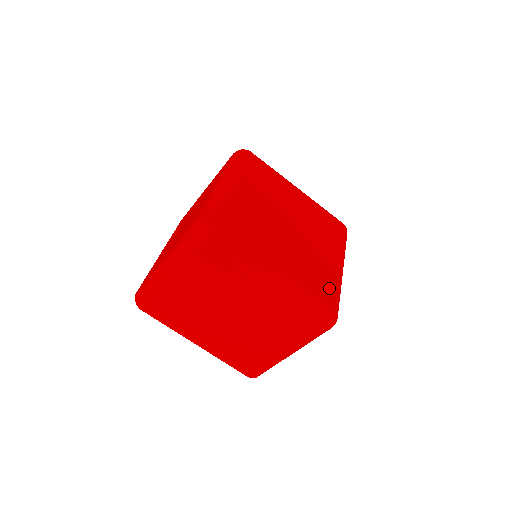
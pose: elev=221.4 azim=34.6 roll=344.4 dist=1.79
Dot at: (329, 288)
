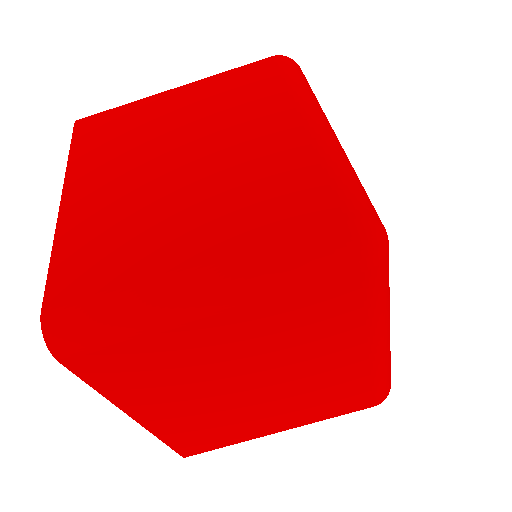
Dot at: occluded
